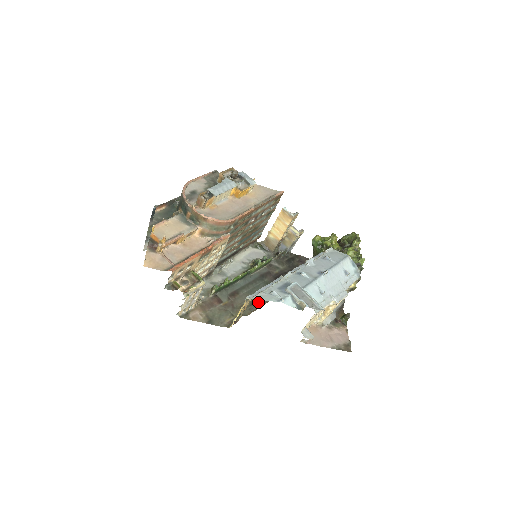
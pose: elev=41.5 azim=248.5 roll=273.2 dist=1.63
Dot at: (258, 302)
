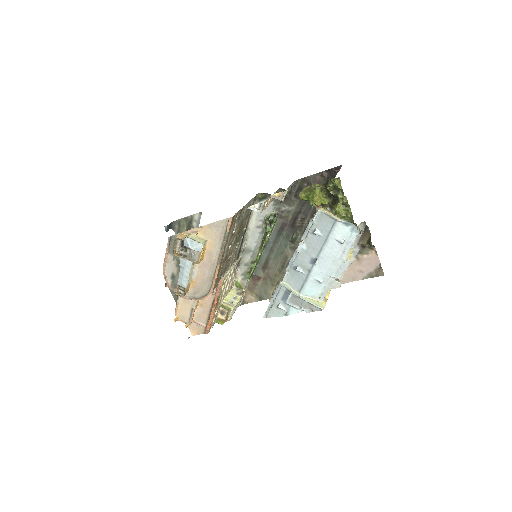
Dot at: (286, 263)
